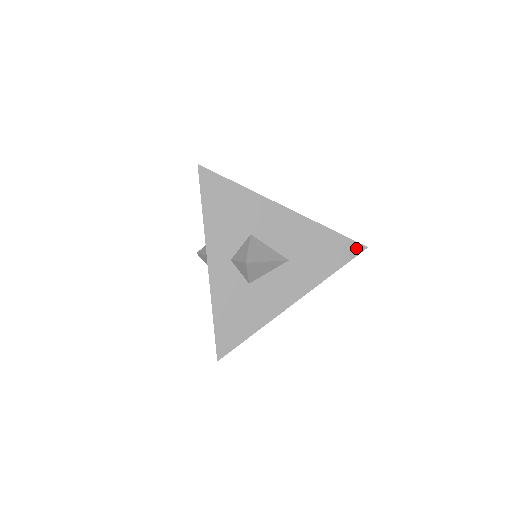
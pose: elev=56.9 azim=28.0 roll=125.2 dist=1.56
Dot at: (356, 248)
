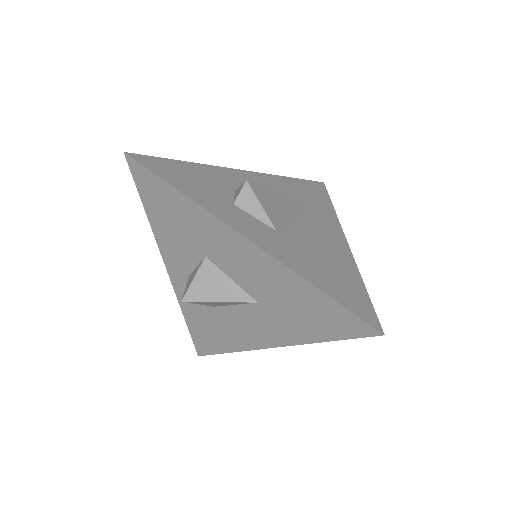
Dot at: (362, 328)
